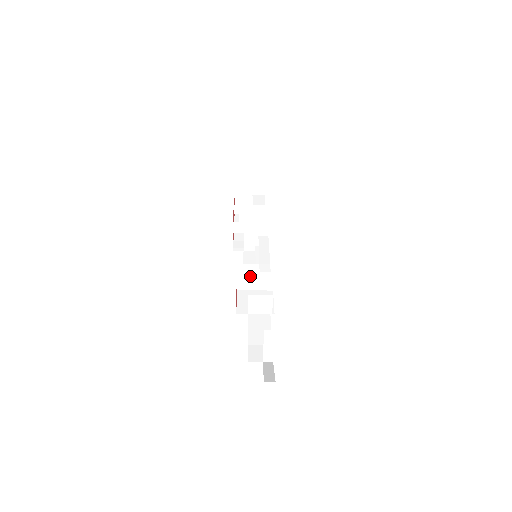
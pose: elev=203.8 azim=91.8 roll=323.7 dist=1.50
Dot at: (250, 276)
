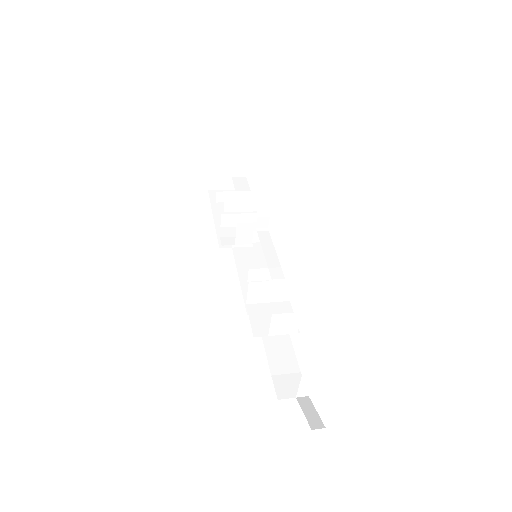
Dot at: (264, 287)
